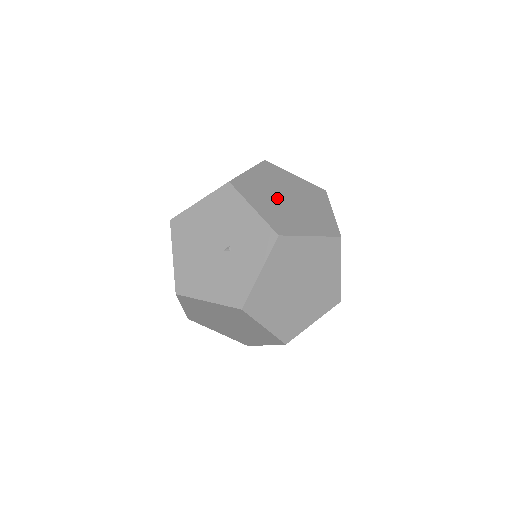
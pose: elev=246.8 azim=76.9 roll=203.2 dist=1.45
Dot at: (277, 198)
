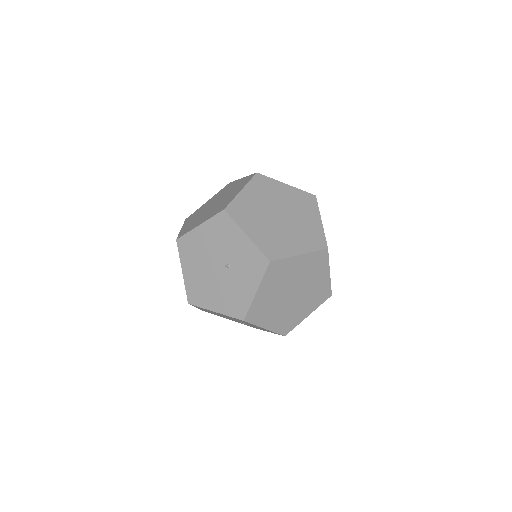
Dot at: (283, 302)
